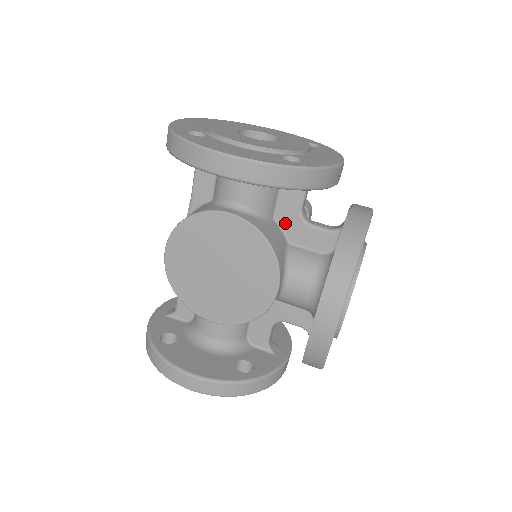
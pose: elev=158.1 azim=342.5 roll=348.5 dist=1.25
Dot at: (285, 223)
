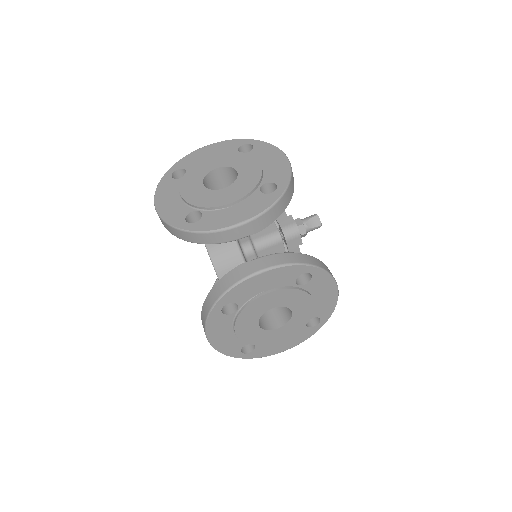
Dot at: (240, 247)
